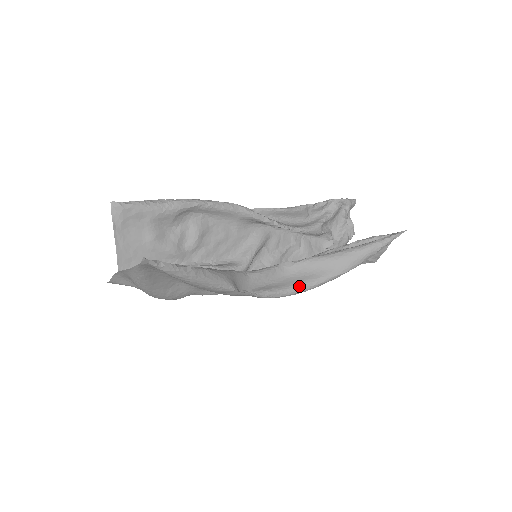
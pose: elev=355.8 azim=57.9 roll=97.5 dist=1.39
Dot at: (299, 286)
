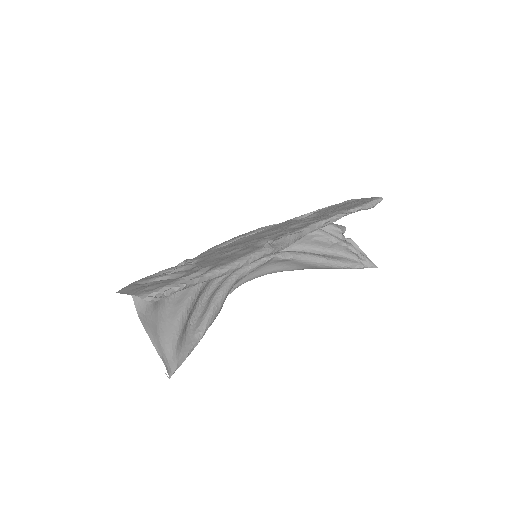
Dot at: (271, 273)
